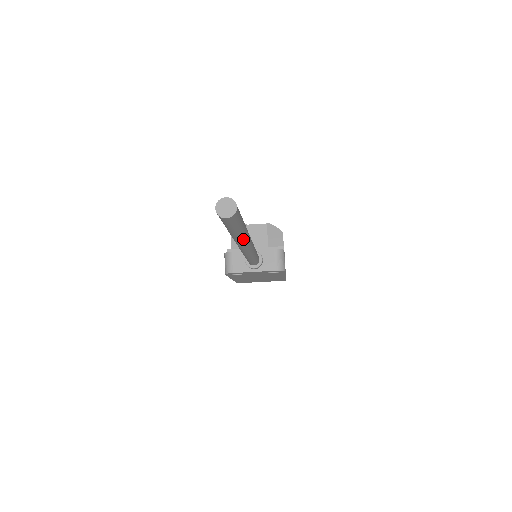
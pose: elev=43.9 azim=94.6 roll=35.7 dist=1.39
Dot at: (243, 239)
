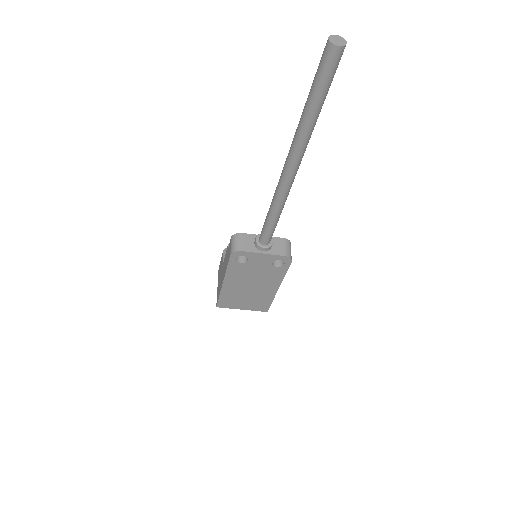
Dot at: (309, 134)
